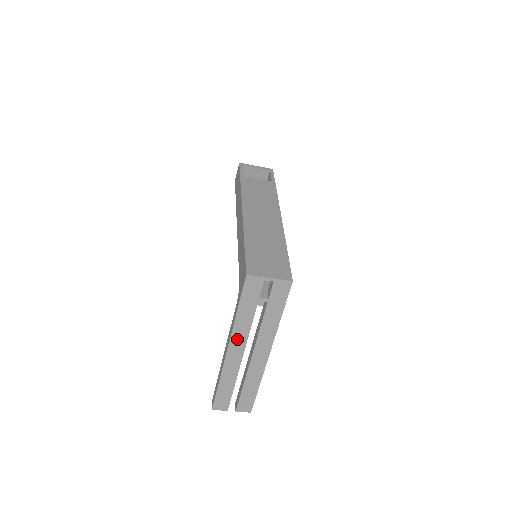
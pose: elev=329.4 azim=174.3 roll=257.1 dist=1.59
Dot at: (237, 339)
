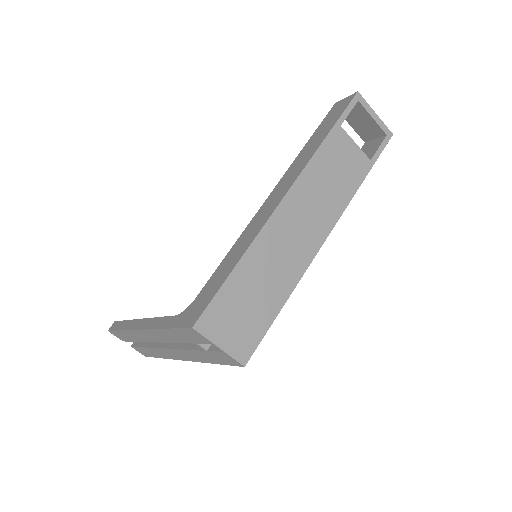
Dot at: (155, 334)
